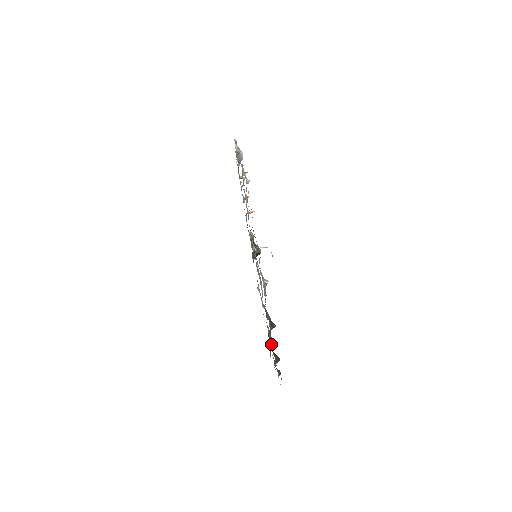
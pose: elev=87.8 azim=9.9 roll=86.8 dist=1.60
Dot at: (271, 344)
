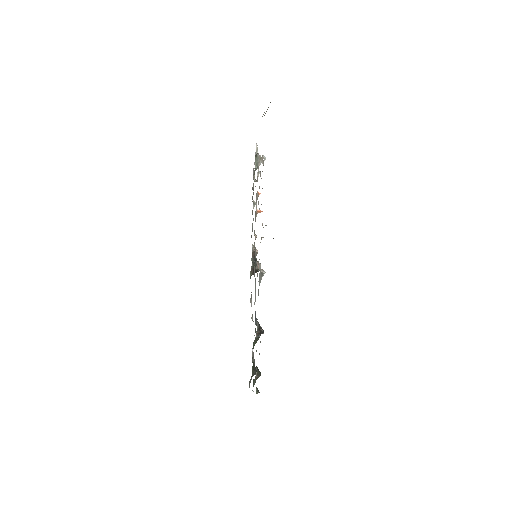
Dot at: (253, 366)
